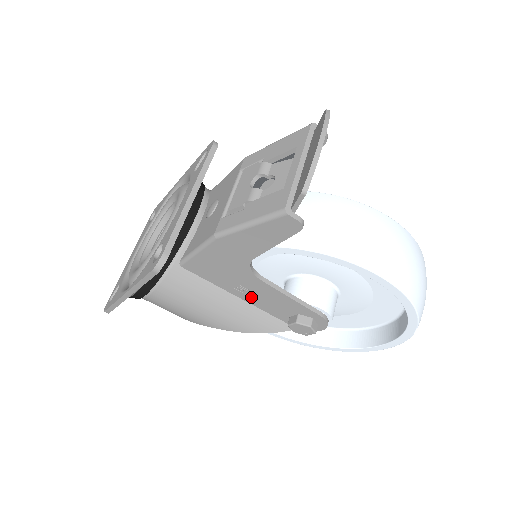
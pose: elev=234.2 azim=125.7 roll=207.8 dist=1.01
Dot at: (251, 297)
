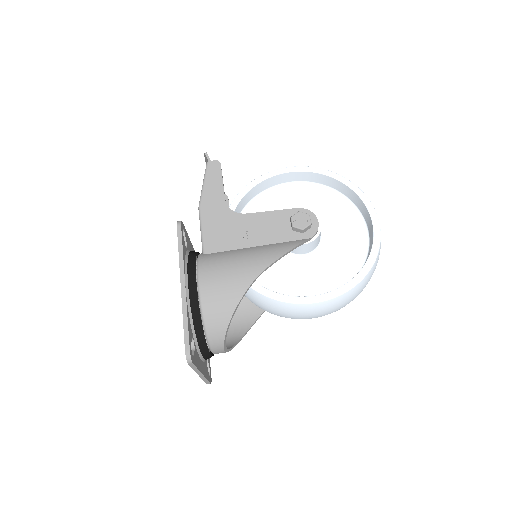
Dot at: (258, 237)
